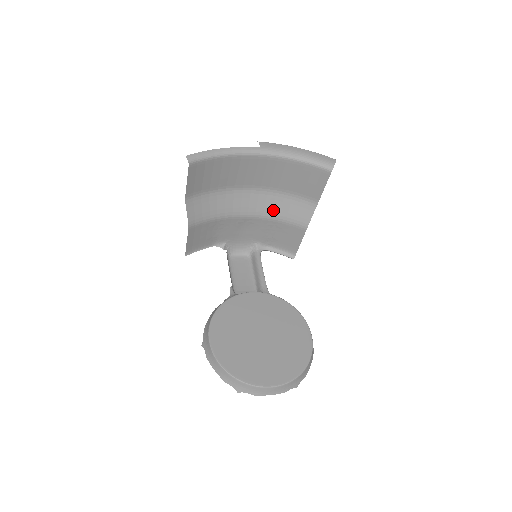
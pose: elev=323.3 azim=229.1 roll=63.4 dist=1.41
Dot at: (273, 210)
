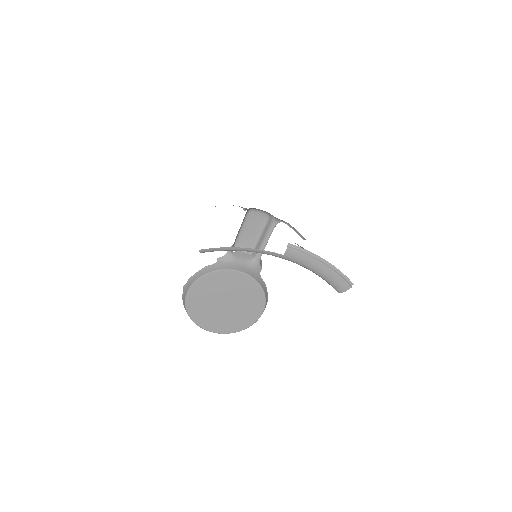
Dot at: occluded
